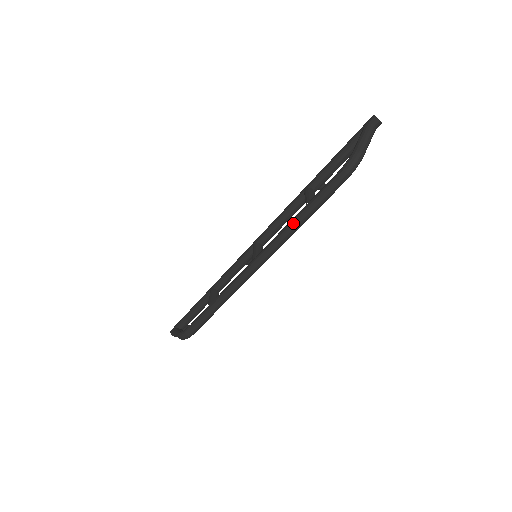
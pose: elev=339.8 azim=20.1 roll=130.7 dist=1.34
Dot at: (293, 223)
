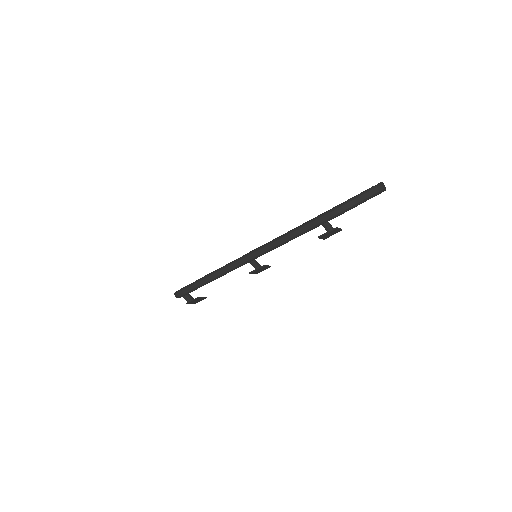
Dot at: (286, 234)
